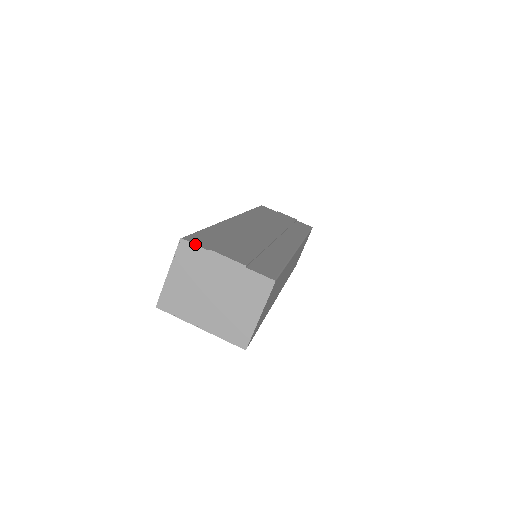
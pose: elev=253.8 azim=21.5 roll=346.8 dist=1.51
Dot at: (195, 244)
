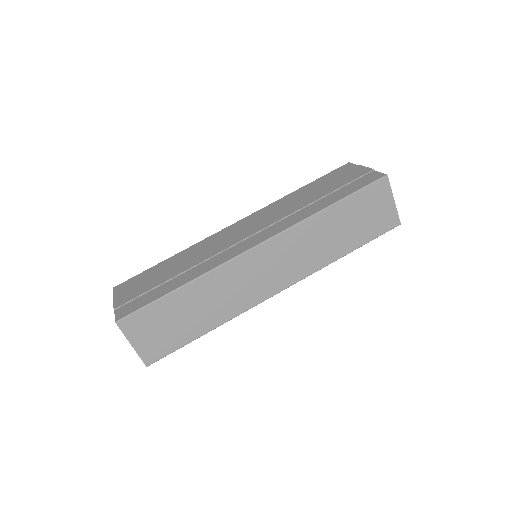
Dot at: (113, 292)
